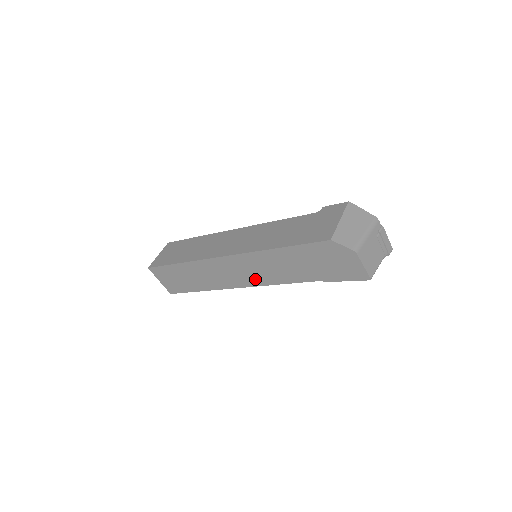
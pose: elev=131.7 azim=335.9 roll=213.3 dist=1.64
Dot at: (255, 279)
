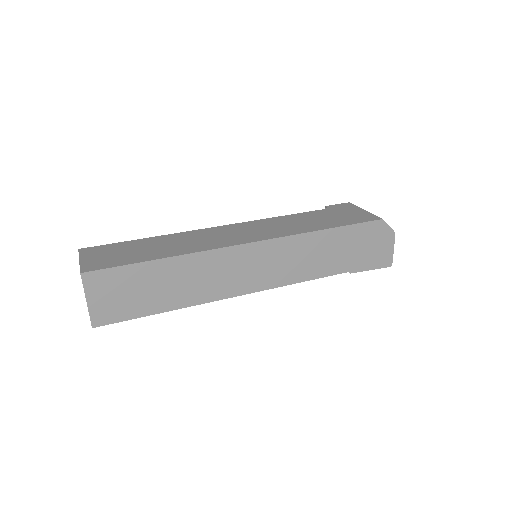
Dot at: (272, 278)
